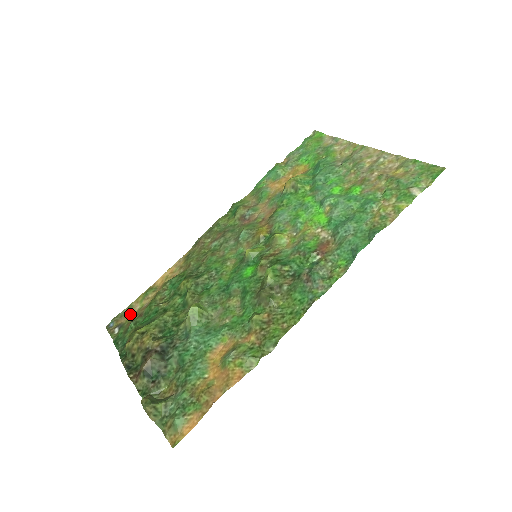
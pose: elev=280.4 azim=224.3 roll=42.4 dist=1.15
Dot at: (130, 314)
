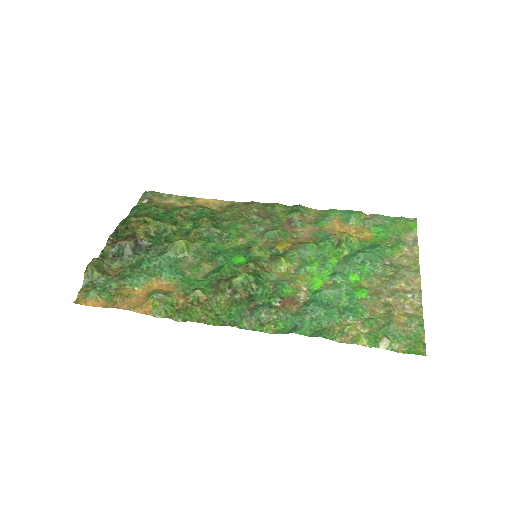
Dot at: (164, 200)
